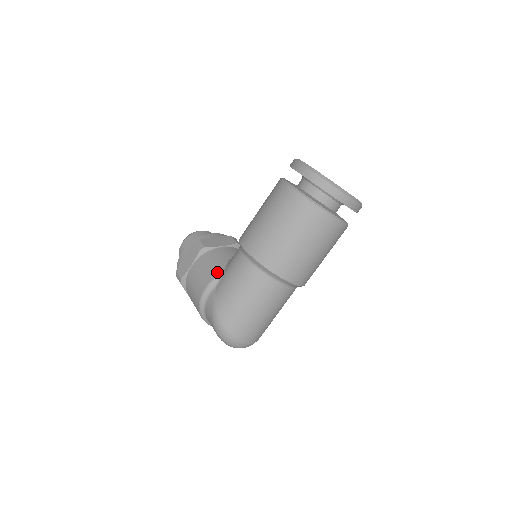
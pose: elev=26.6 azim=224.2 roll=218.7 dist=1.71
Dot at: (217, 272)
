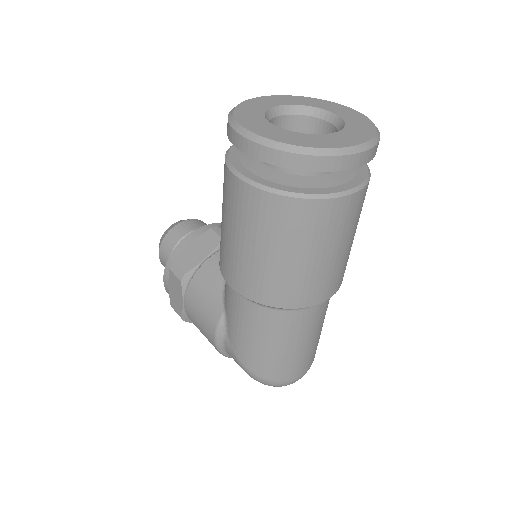
Dot at: (217, 312)
